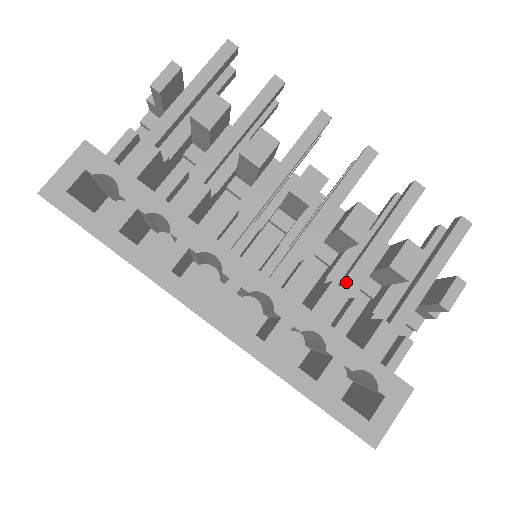
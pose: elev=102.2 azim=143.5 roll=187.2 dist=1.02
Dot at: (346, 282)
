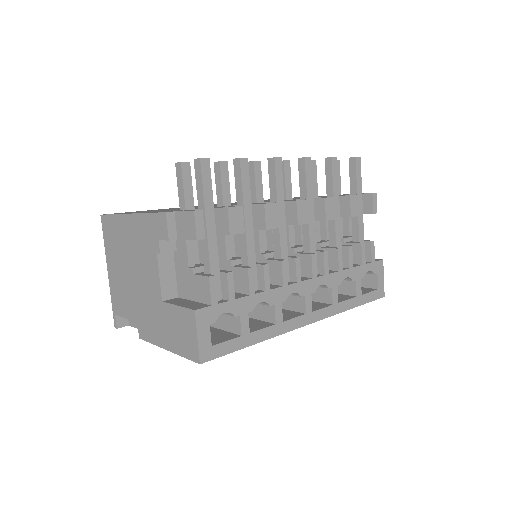
Dot at: (337, 241)
